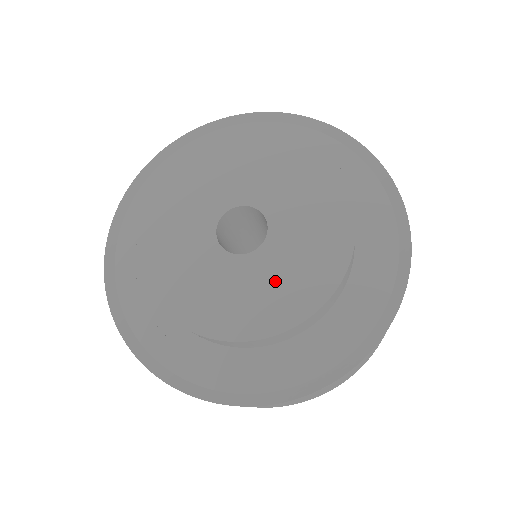
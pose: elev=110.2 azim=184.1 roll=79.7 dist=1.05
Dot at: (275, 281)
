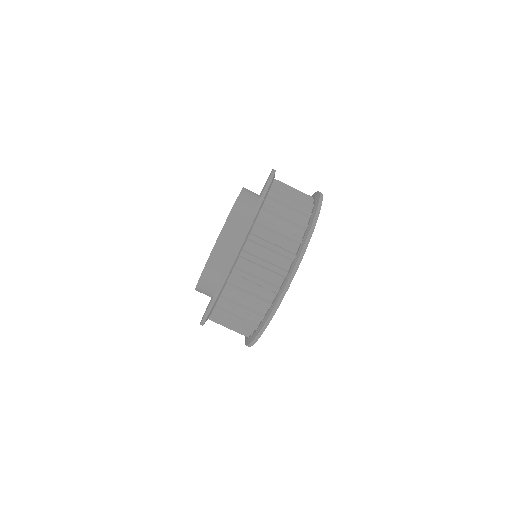
Dot at: occluded
